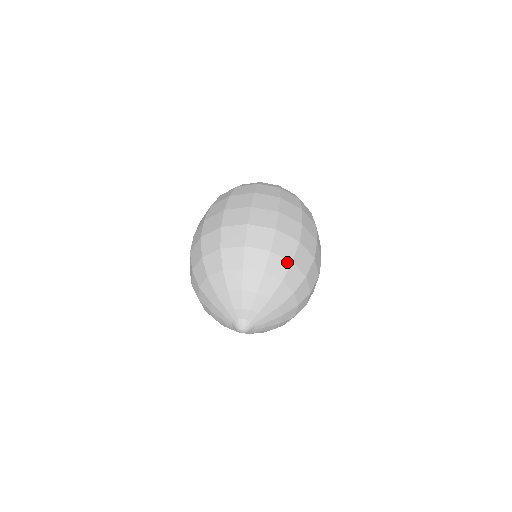
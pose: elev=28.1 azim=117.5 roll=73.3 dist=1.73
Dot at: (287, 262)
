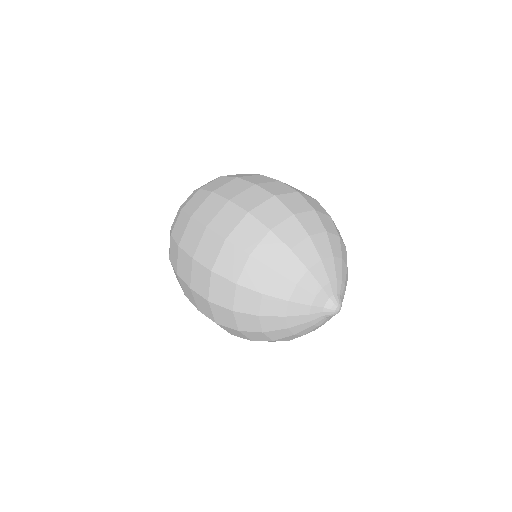
Dot at: (291, 219)
